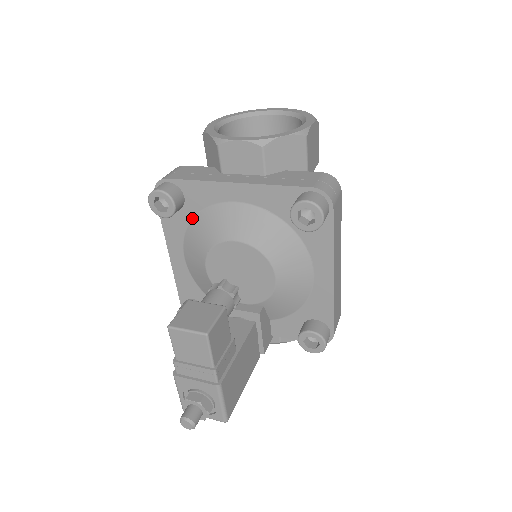
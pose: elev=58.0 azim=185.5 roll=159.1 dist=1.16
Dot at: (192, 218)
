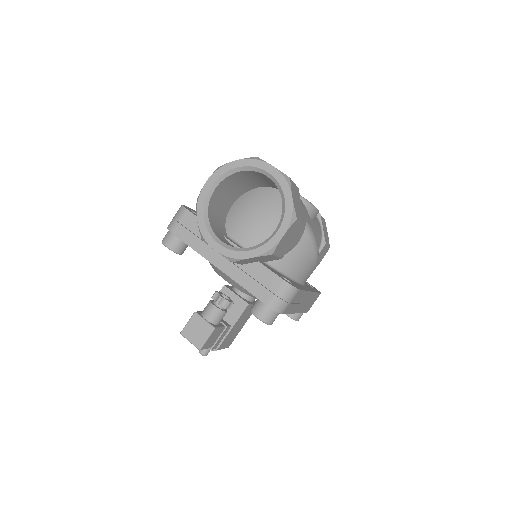
Dot at: occluded
